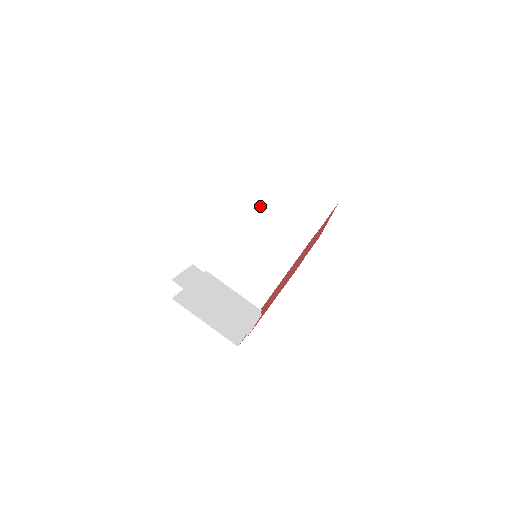
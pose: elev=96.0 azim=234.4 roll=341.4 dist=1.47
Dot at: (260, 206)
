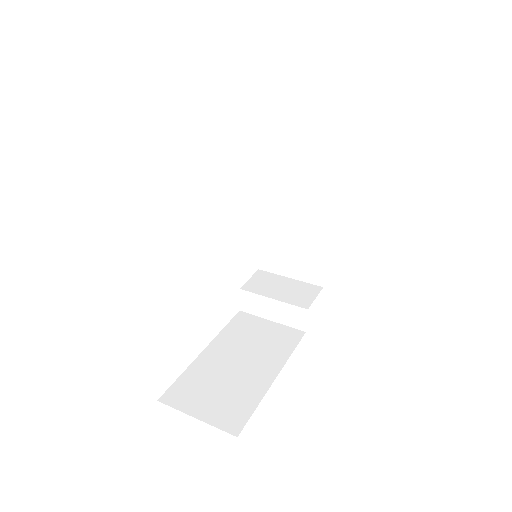
Dot at: (232, 321)
